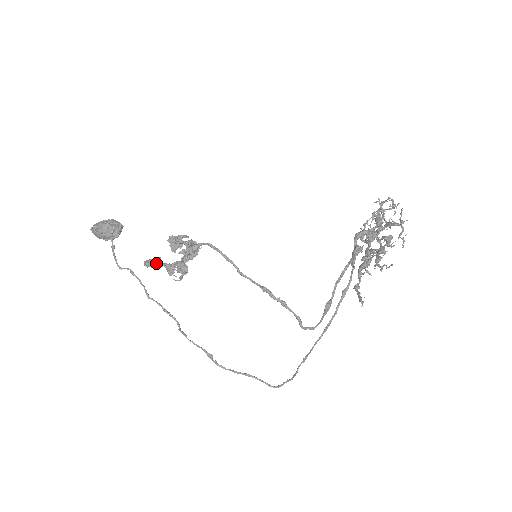
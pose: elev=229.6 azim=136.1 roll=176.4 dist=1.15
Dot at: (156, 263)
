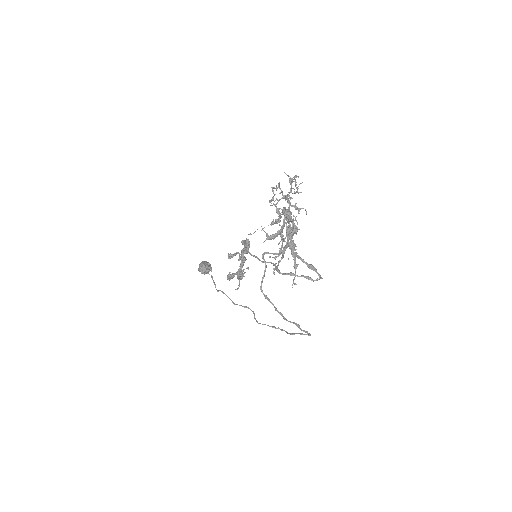
Dot at: (230, 277)
